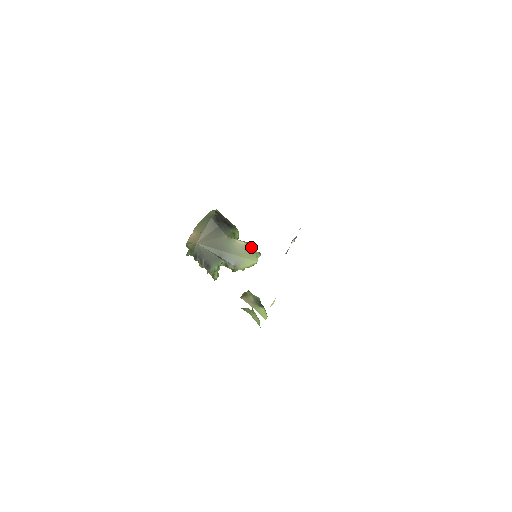
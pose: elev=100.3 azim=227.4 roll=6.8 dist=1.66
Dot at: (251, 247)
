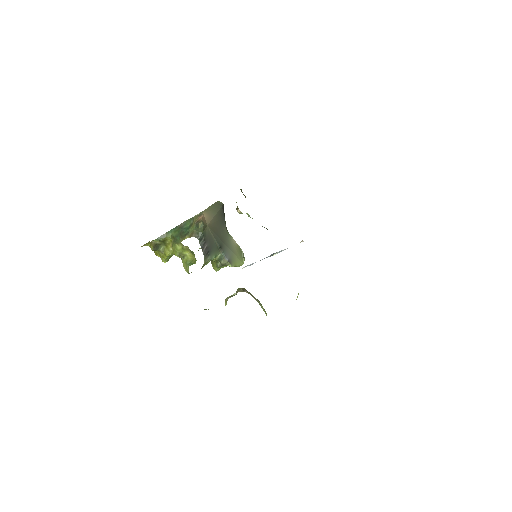
Dot at: (240, 248)
